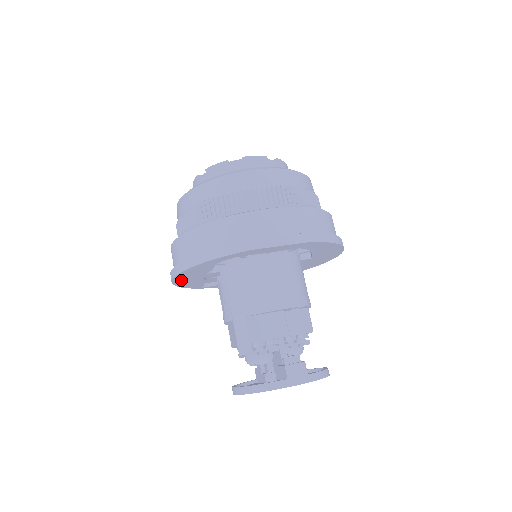
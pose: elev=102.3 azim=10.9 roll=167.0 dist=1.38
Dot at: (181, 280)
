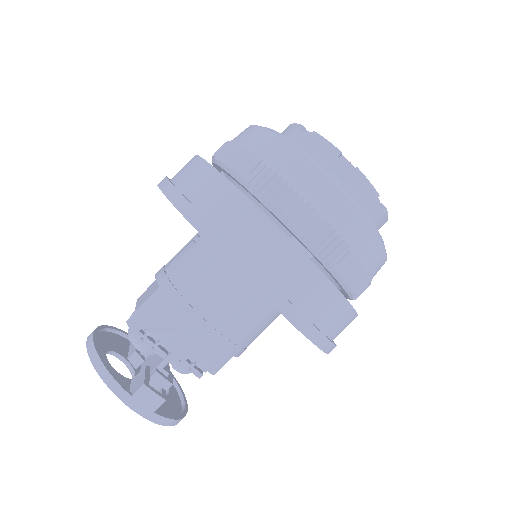
Dot at: occluded
